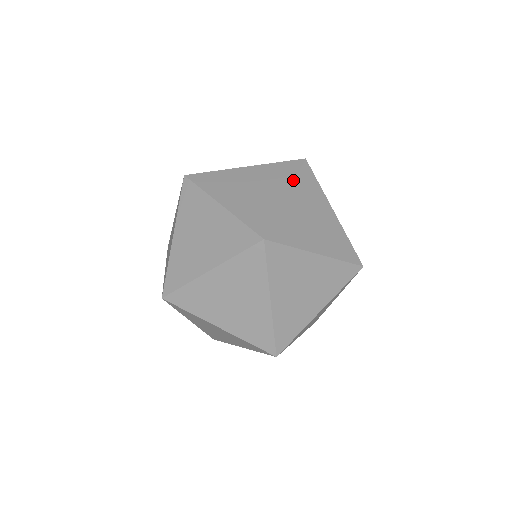
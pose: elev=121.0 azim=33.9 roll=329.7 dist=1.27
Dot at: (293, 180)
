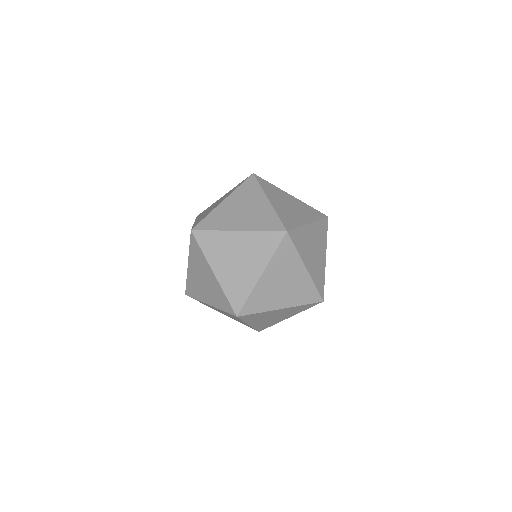
Dot at: (316, 220)
